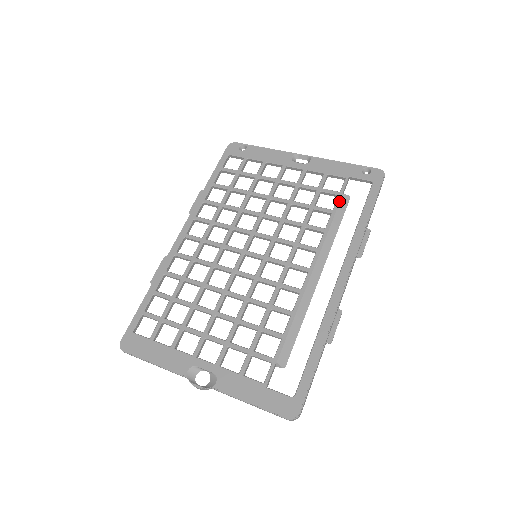
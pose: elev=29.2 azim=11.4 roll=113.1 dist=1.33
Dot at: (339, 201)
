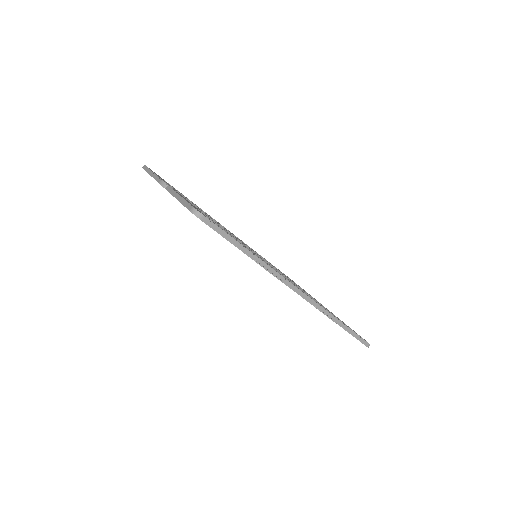
Dot at: occluded
